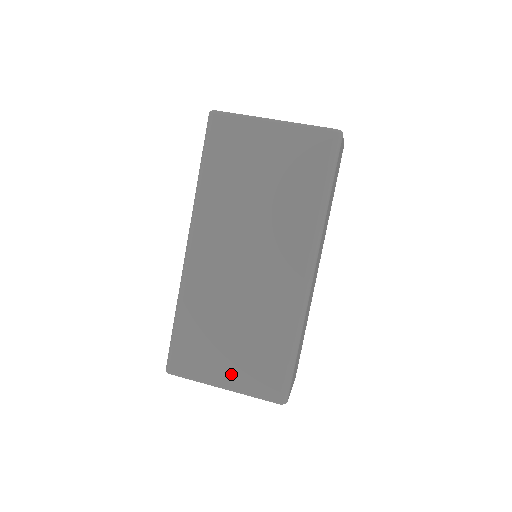
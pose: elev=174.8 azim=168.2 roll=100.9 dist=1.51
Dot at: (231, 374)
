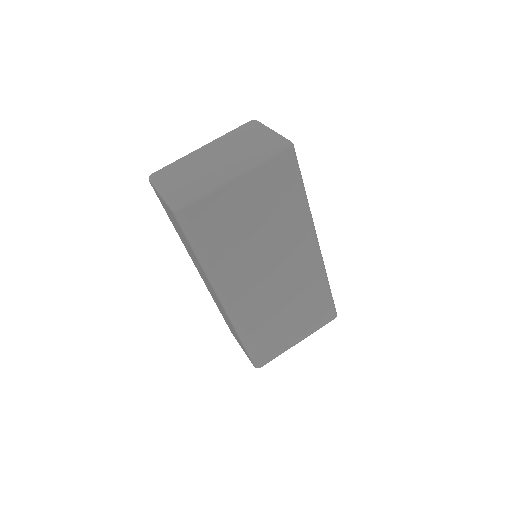
Dot at: (300, 333)
